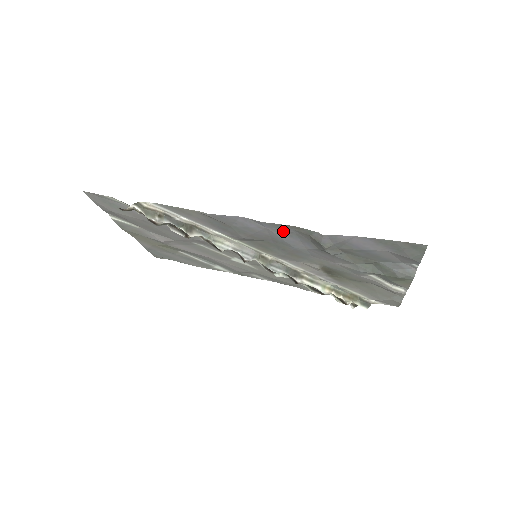
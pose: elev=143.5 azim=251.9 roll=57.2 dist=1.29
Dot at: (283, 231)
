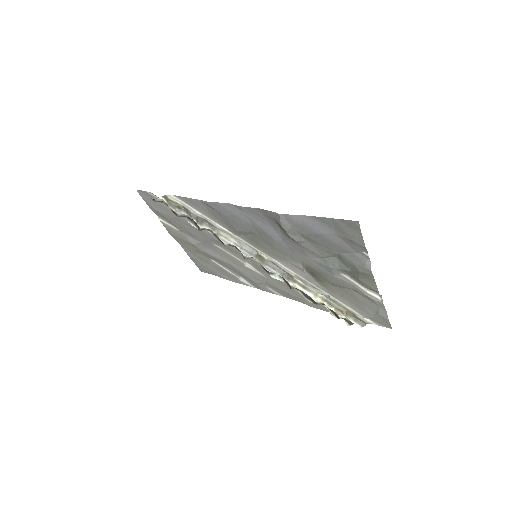
Dot at: (257, 217)
